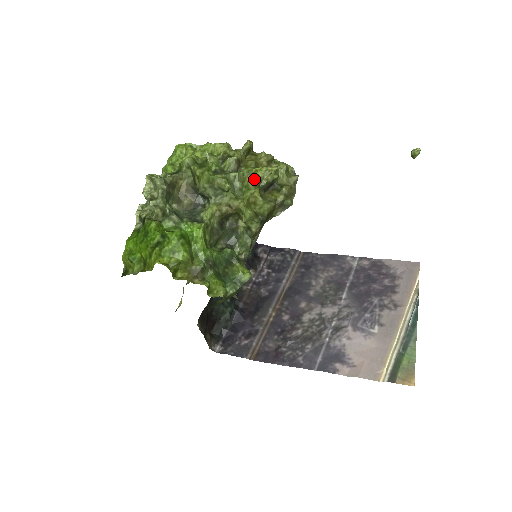
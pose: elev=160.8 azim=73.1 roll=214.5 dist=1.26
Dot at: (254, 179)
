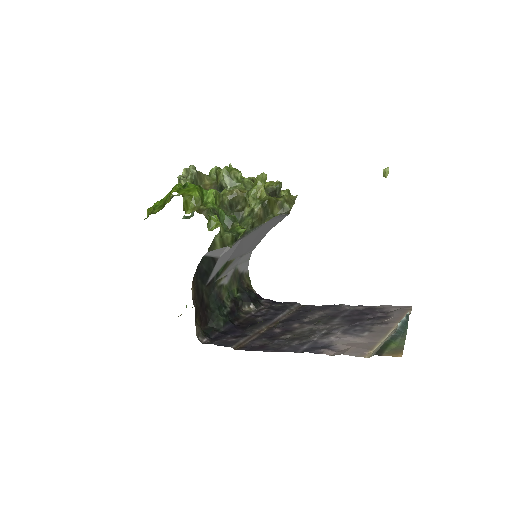
Dot at: occluded
